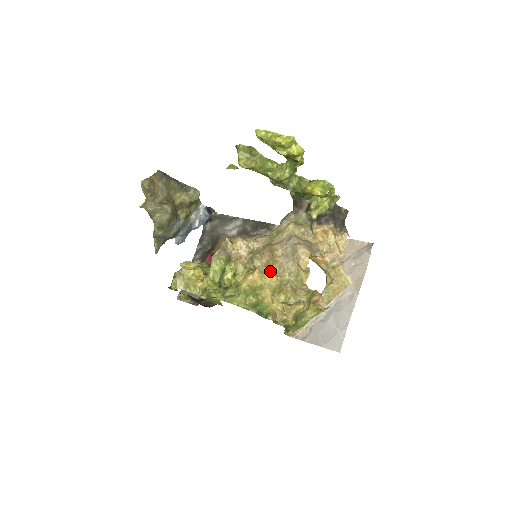
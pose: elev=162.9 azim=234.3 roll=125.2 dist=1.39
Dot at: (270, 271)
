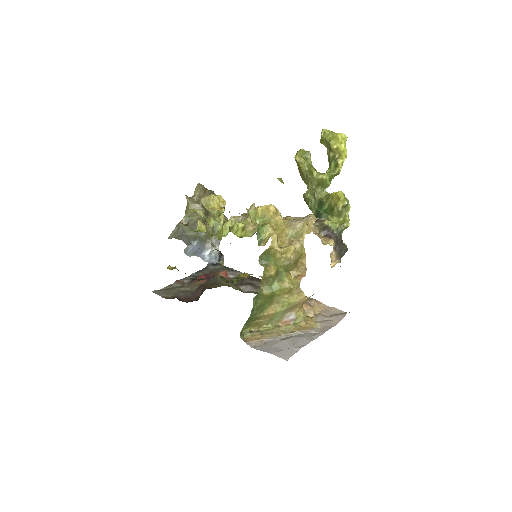
Dot at: occluded
